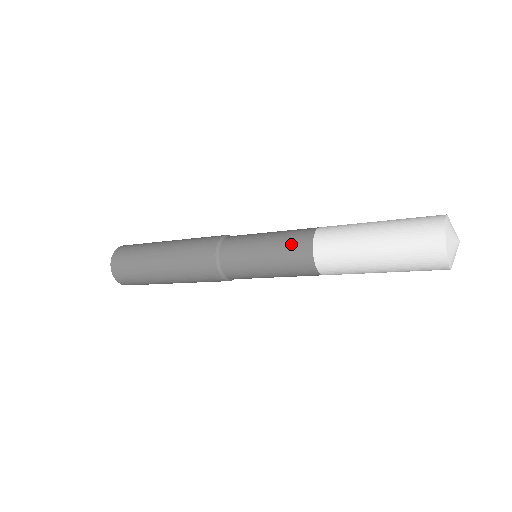
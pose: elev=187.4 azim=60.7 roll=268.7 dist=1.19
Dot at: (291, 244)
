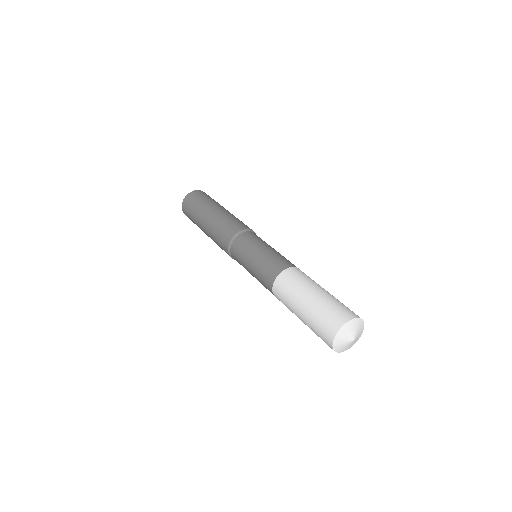
Dot at: (263, 285)
